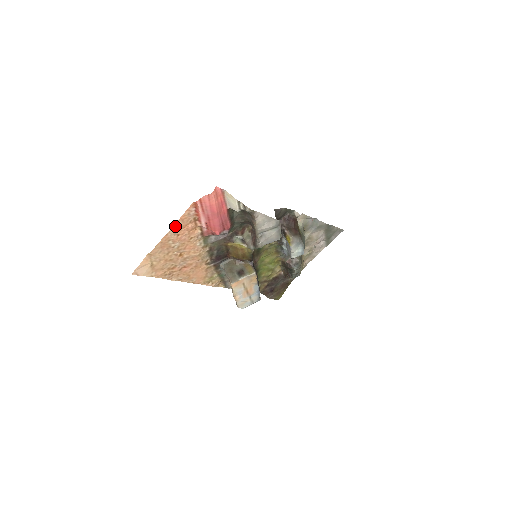
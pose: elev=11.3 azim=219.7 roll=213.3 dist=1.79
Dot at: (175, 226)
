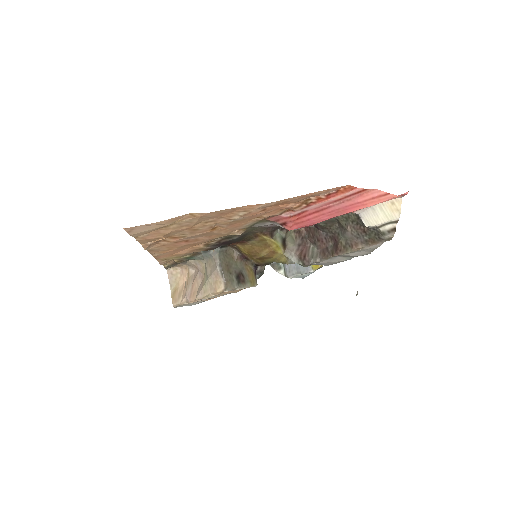
Dot at: (285, 199)
